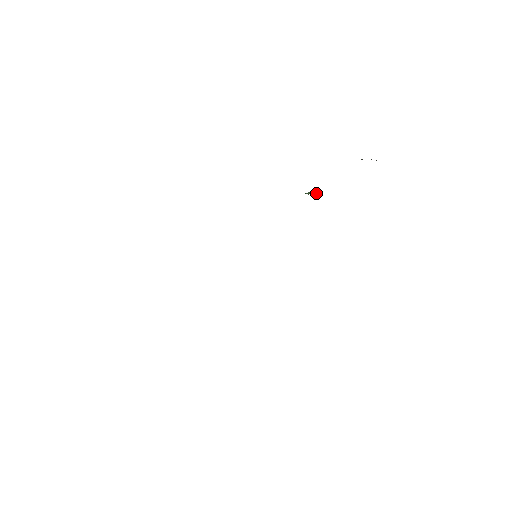
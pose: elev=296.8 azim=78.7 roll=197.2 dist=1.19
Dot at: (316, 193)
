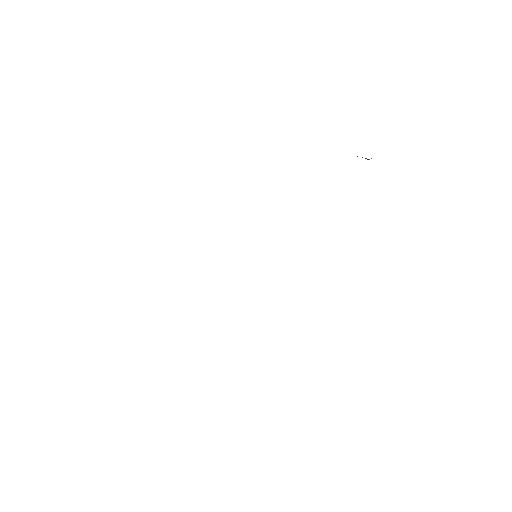
Dot at: (368, 159)
